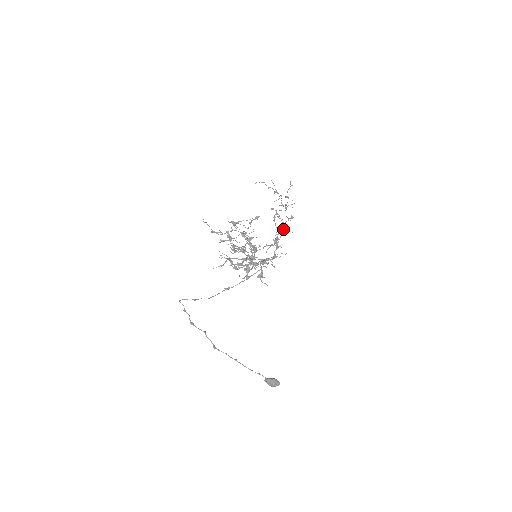
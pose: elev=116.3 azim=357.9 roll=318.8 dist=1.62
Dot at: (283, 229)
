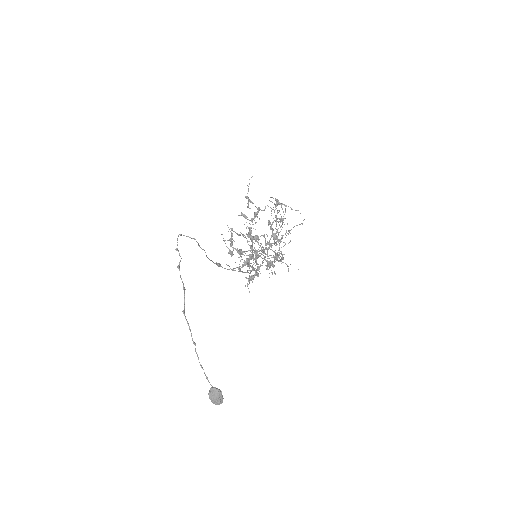
Dot at: occluded
